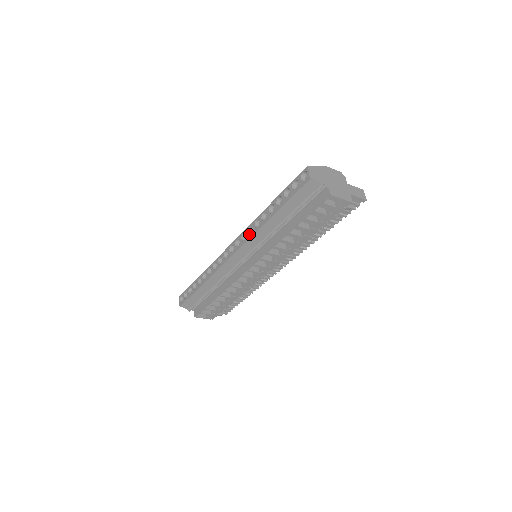
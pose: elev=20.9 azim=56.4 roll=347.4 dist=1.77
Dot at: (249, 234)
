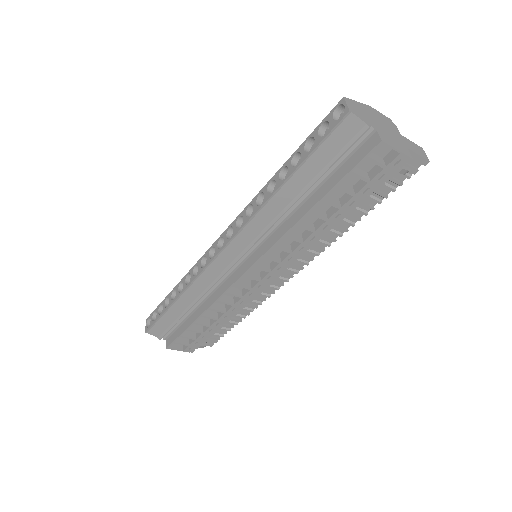
Dot at: (247, 217)
